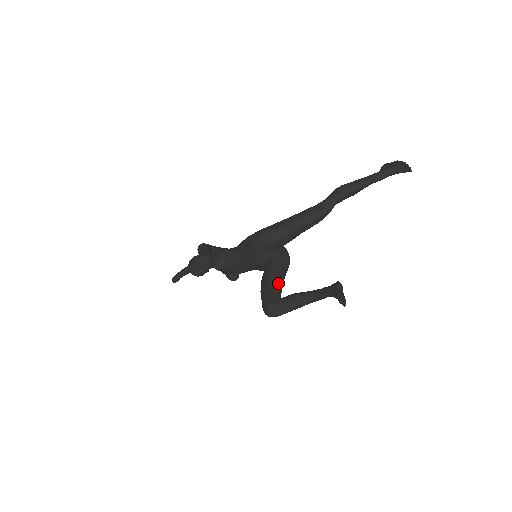
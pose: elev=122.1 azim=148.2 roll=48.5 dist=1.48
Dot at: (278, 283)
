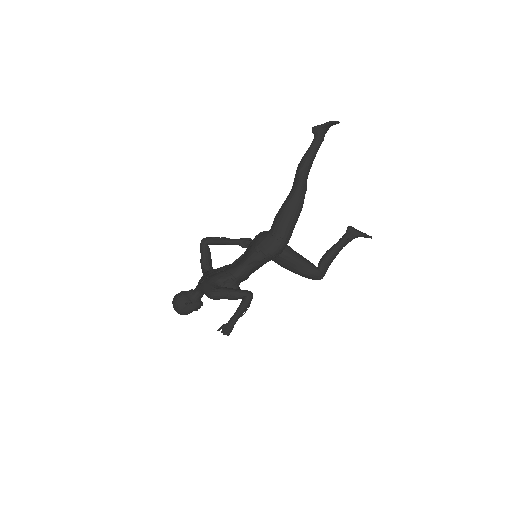
Dot at: (304, 258)
